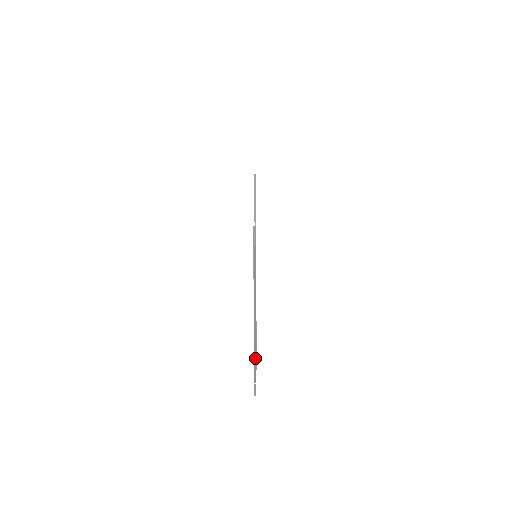
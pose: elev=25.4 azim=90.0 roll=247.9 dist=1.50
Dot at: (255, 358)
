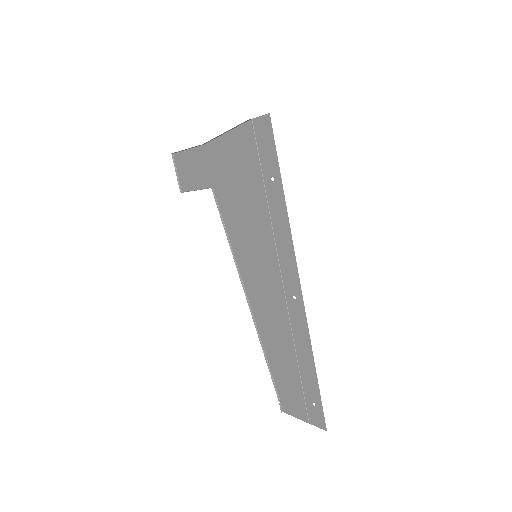
Dot at: (272, 375)
